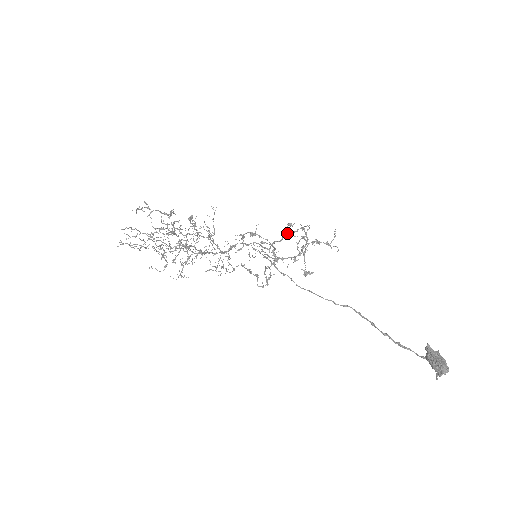
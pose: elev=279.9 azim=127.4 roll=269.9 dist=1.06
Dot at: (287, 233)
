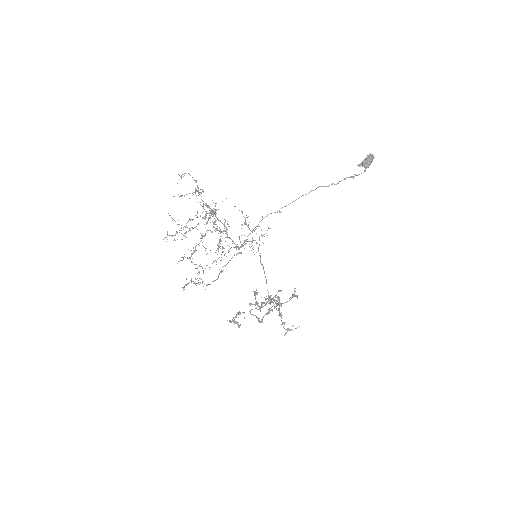
Dot at: (259, 306)
